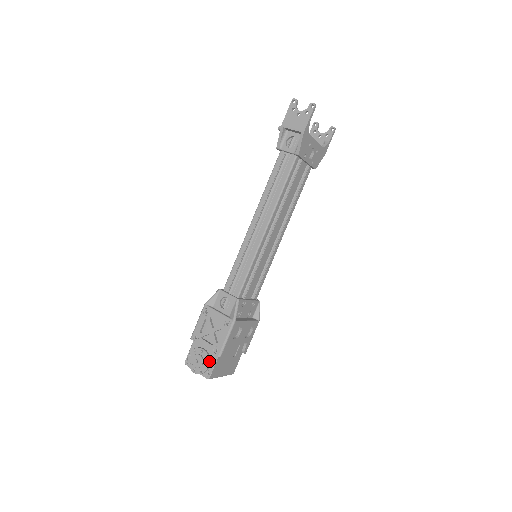
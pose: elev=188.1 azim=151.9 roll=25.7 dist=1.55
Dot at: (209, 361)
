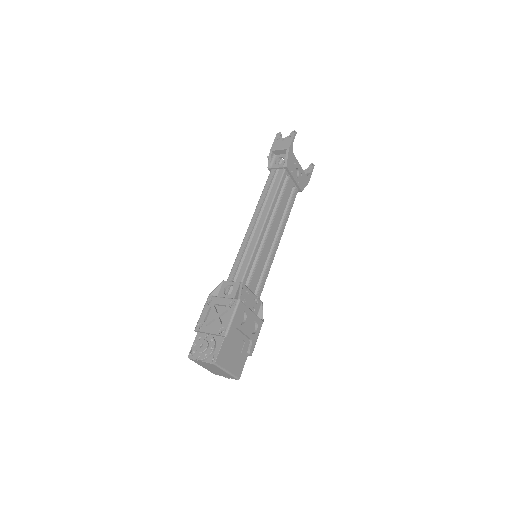
Dot at: (214, 343)
